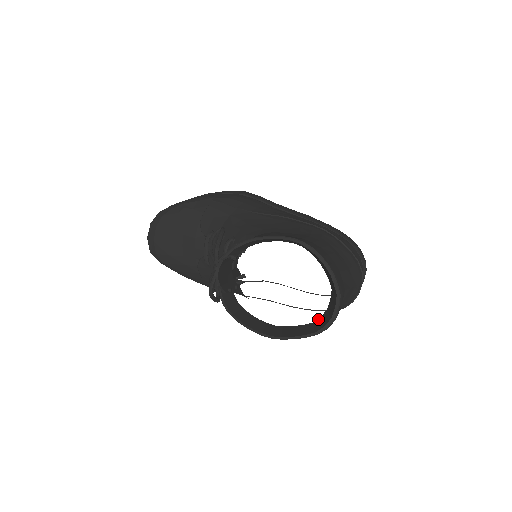
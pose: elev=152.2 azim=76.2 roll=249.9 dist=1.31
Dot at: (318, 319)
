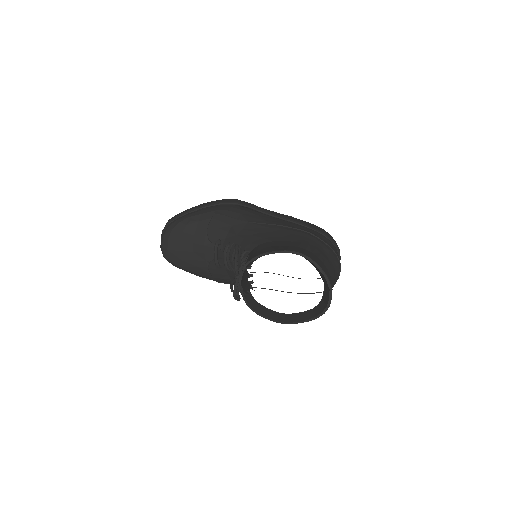
Dot at: (316, 306)
